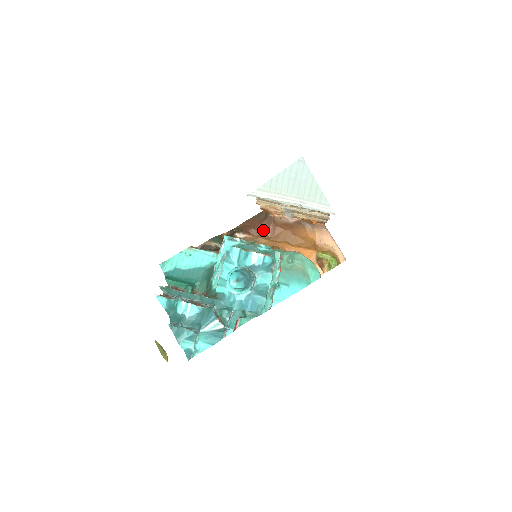
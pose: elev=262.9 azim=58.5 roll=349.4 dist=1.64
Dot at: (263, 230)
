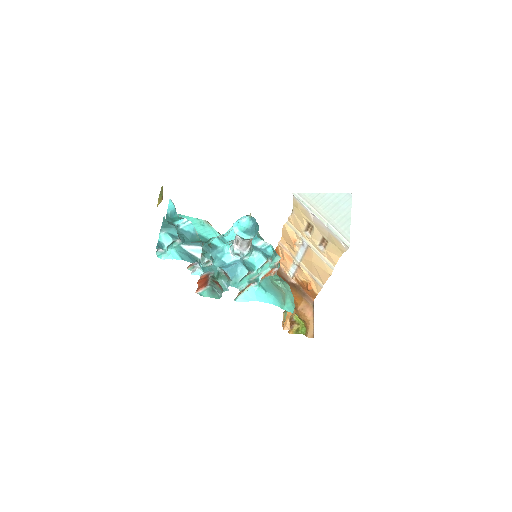
Dot at: occluded
